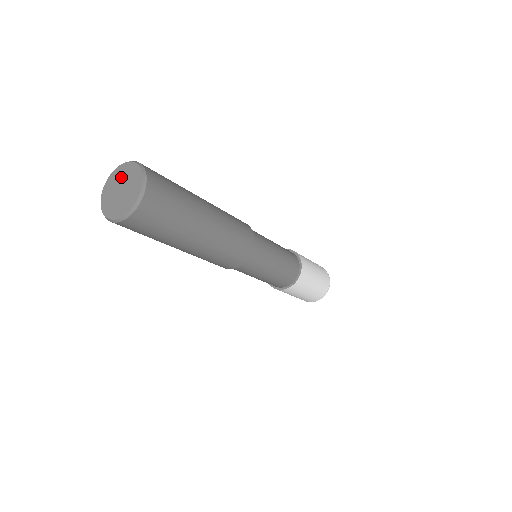
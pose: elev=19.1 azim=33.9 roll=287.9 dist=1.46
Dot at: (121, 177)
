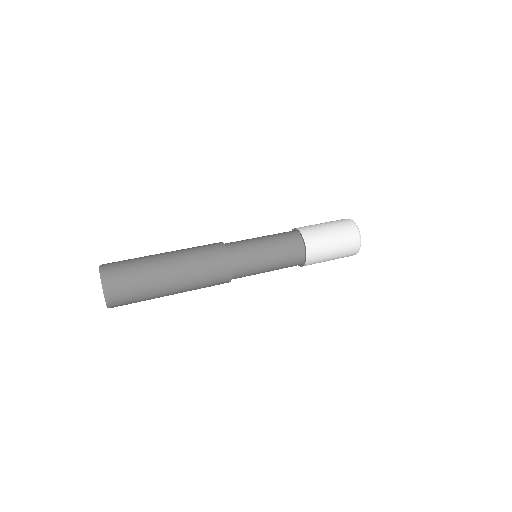
Dot at: occluded
